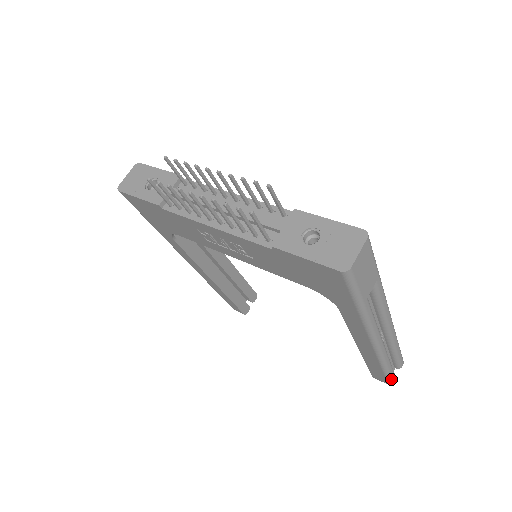
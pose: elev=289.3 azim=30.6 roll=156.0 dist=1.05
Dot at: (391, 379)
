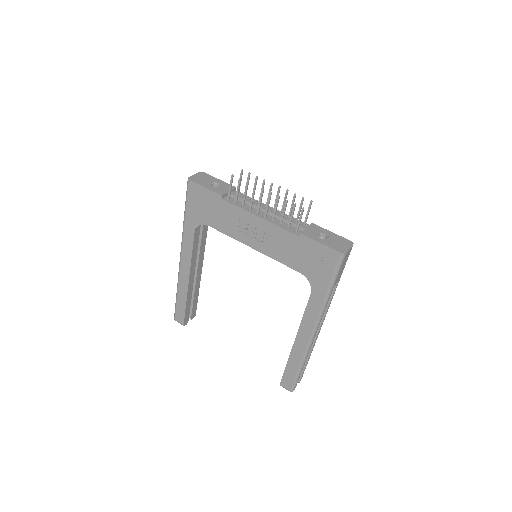
Dot at: (296, 383)
